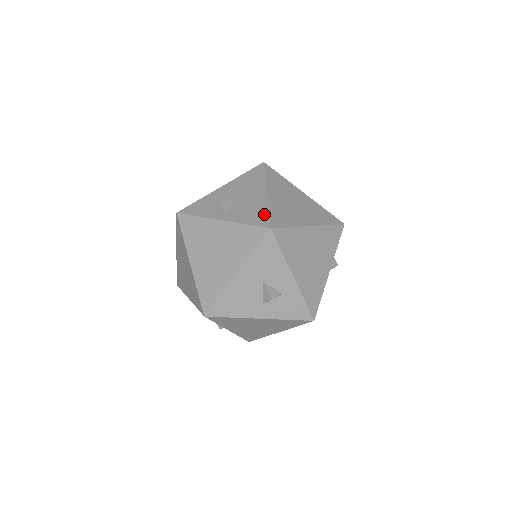
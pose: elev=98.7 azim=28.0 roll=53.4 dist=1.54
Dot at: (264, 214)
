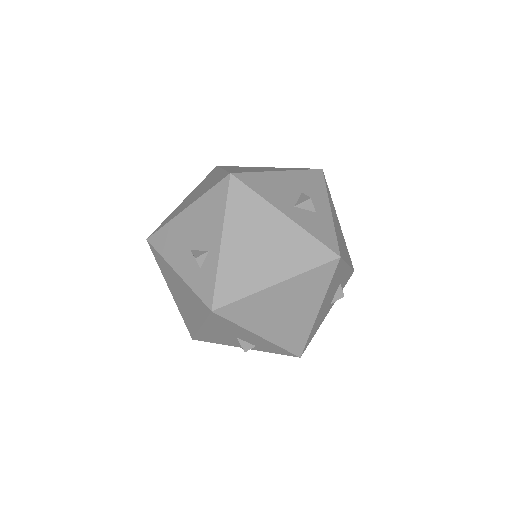
Dot at: occluded
